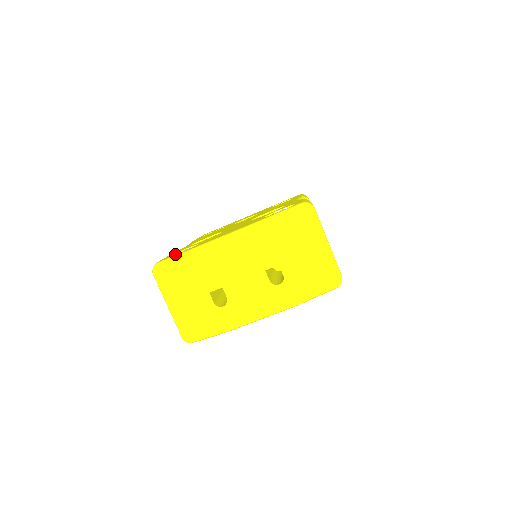
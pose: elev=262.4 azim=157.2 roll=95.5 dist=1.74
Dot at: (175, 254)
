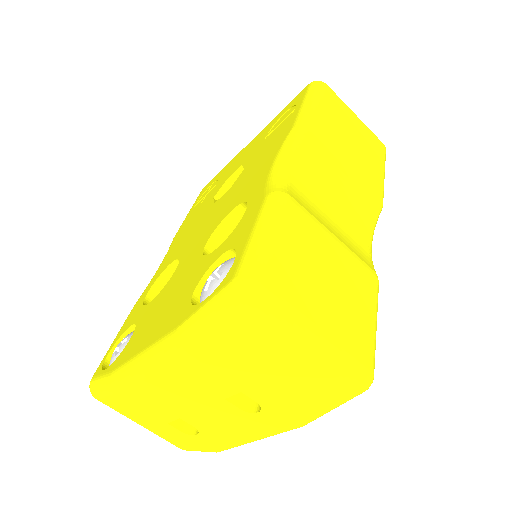
Dot at: (119, 339)
